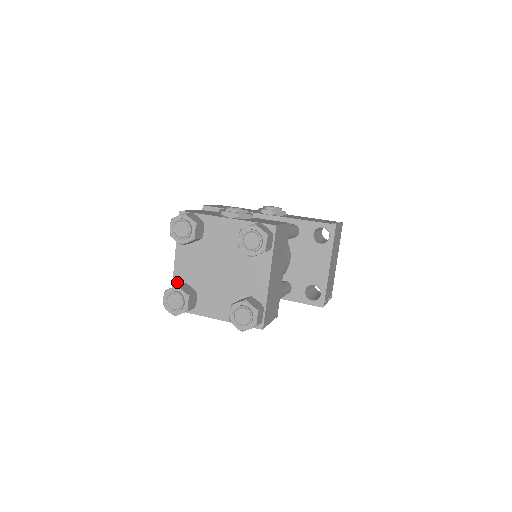
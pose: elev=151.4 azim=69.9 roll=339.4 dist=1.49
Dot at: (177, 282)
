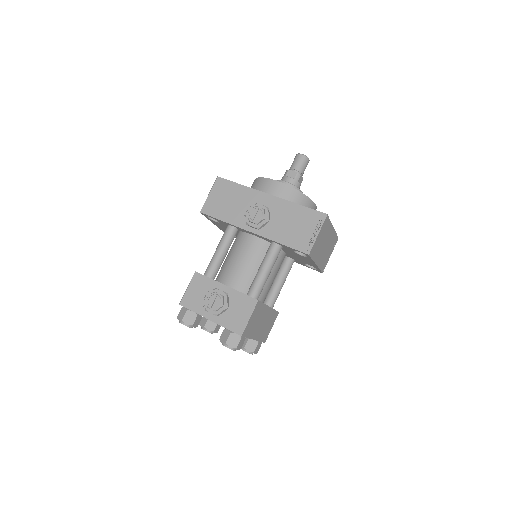
Dot at: occluded
